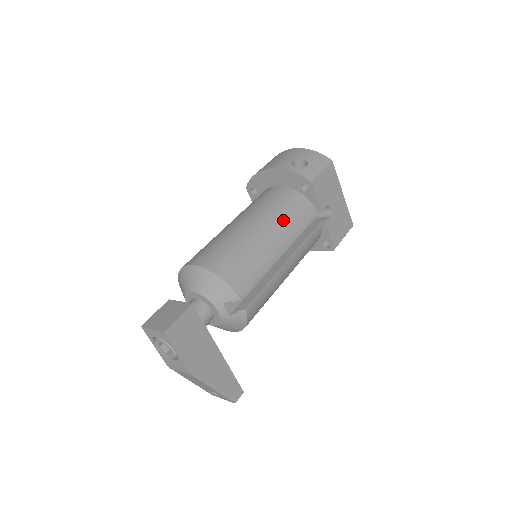
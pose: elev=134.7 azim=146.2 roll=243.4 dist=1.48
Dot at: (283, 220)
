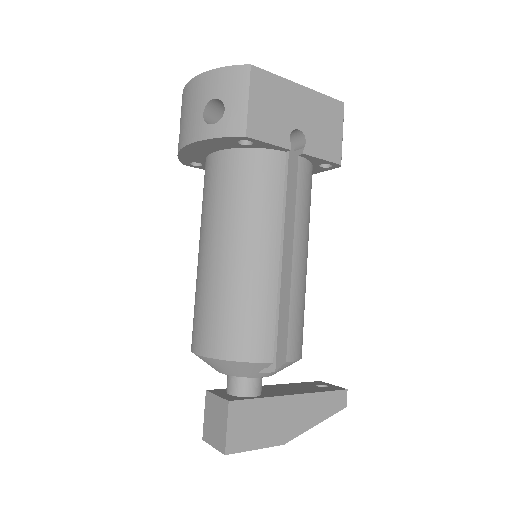
Dot at: (251, 214)
